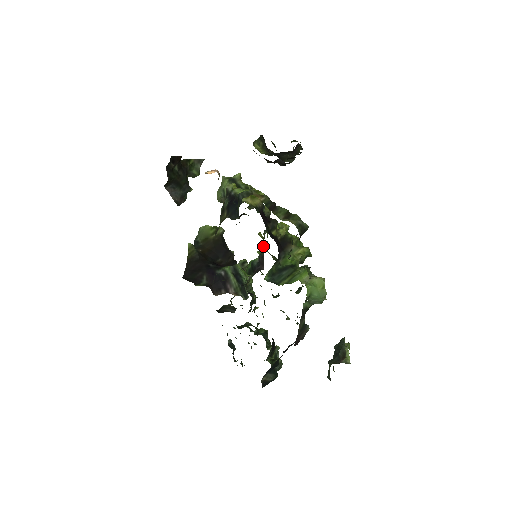
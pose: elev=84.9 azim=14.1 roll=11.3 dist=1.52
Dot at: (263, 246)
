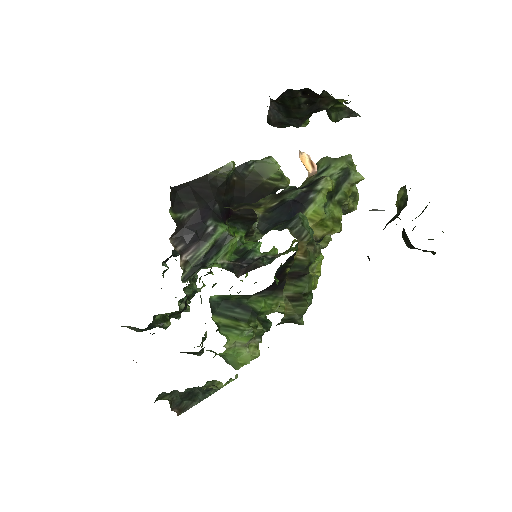
Dot at: (279, 254)
